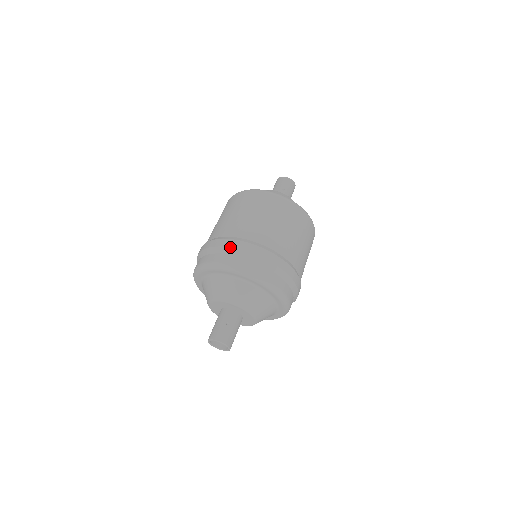
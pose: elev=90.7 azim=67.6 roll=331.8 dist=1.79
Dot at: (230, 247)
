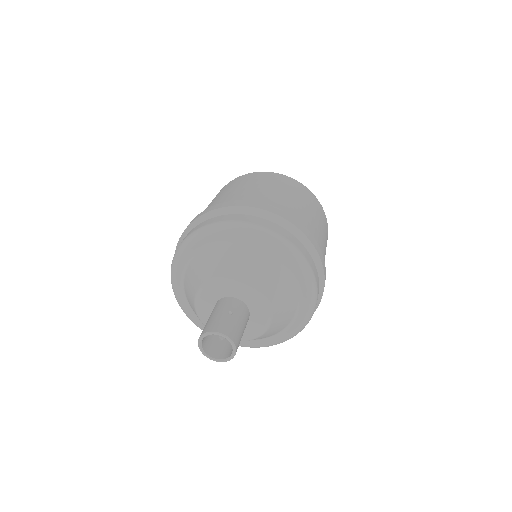
Dot at: (231, 206)
